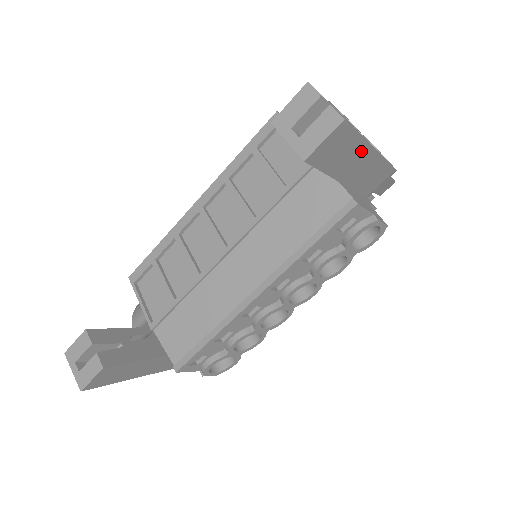
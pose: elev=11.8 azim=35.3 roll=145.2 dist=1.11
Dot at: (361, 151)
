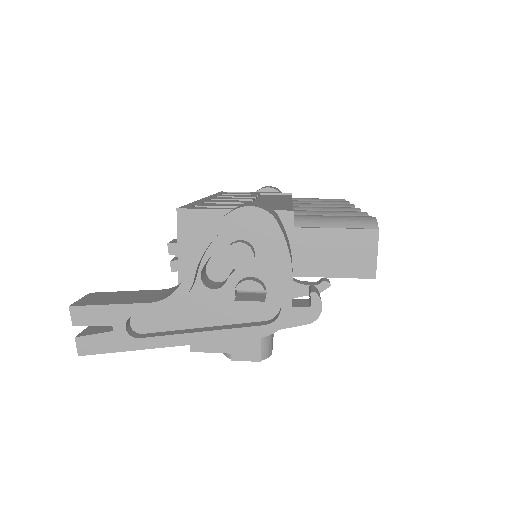
Dot at: occluded
